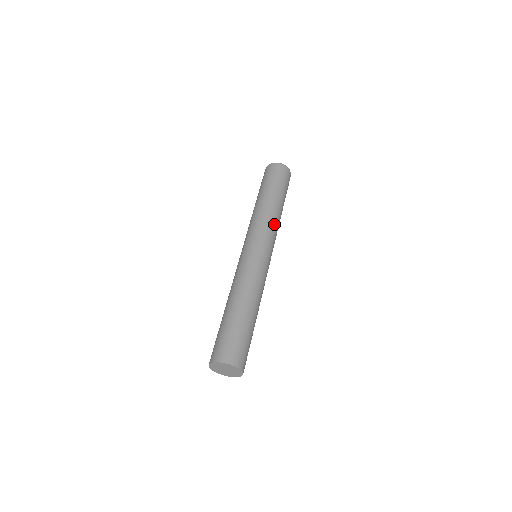
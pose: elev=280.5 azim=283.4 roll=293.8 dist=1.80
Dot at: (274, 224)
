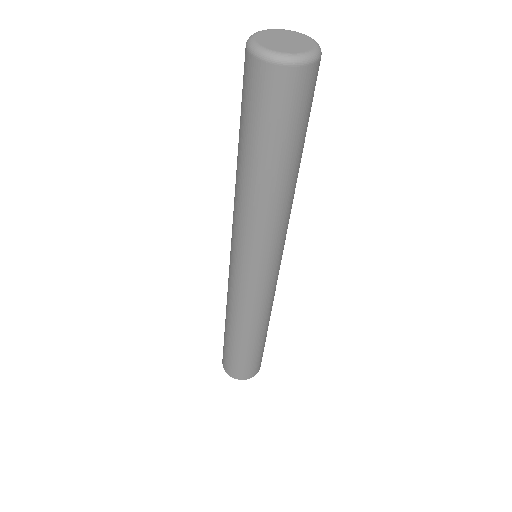
Dot at: (282, 224)
